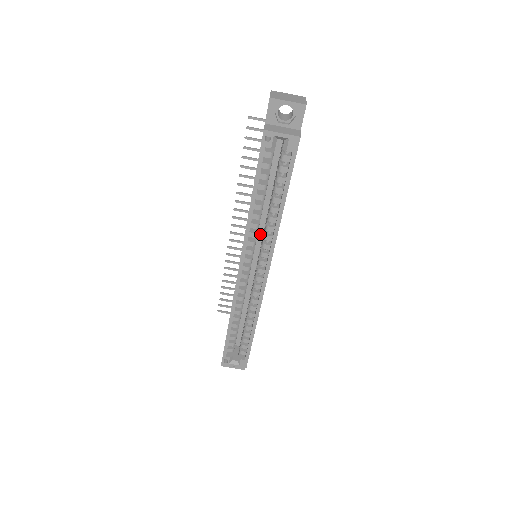
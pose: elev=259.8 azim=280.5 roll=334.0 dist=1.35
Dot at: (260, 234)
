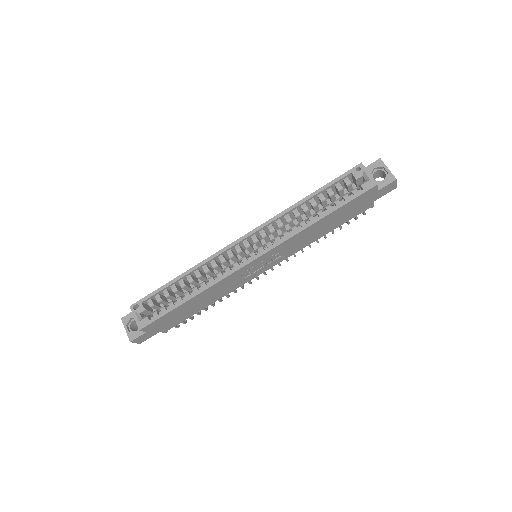
Dot at: occluded
